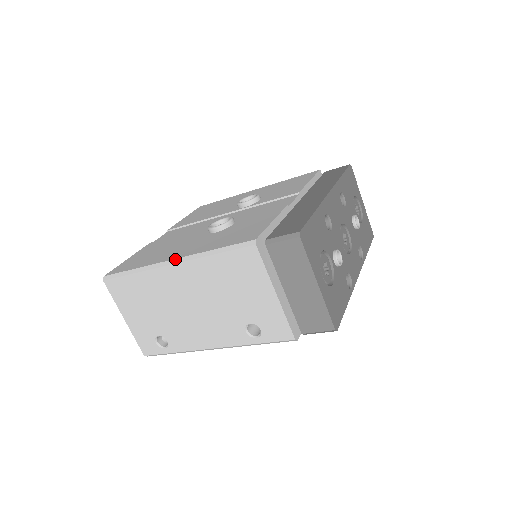
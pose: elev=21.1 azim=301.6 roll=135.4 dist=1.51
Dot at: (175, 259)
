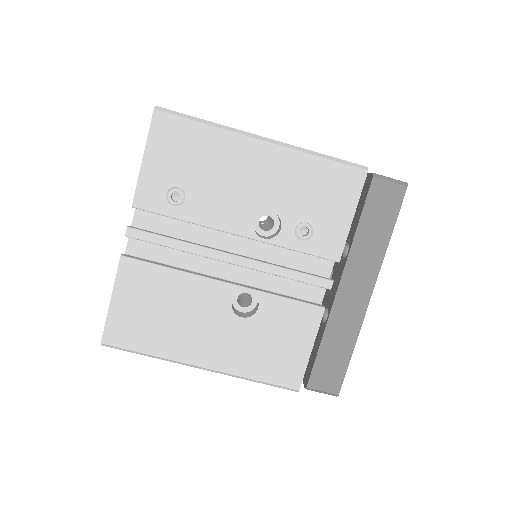
Dot at: occluded
